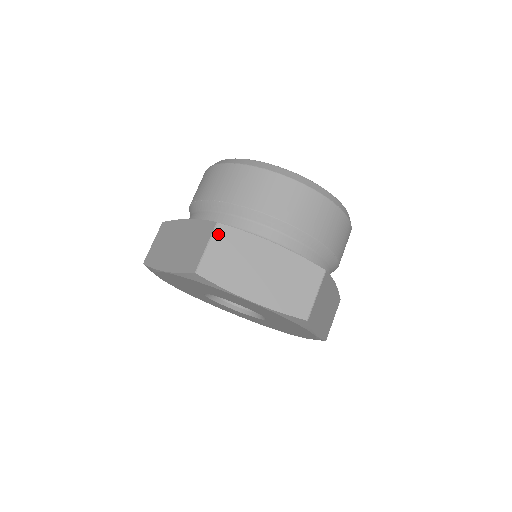
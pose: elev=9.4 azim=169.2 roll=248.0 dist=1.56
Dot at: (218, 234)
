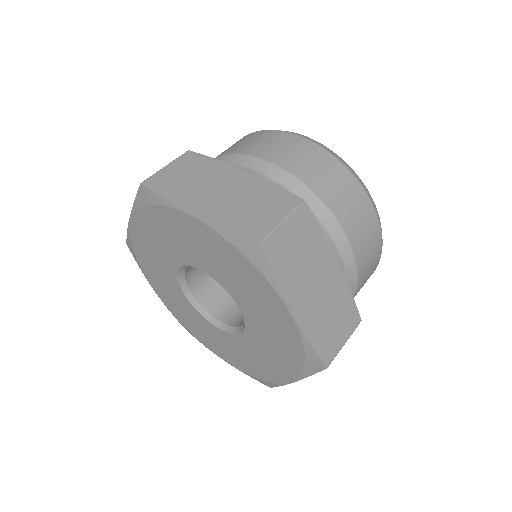
Dot at: (300, 214)
